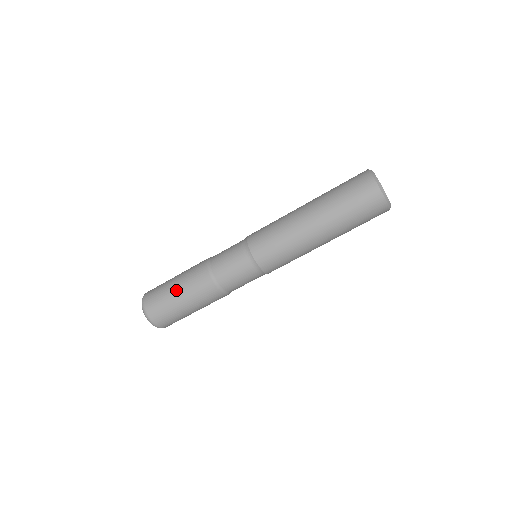
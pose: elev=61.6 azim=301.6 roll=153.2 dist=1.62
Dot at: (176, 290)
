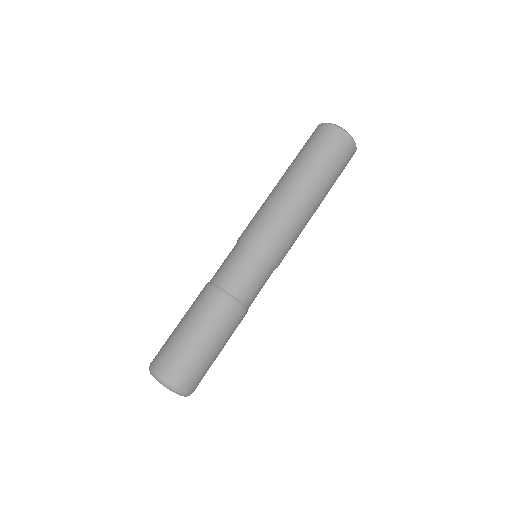
Dot at: (179, 323)
